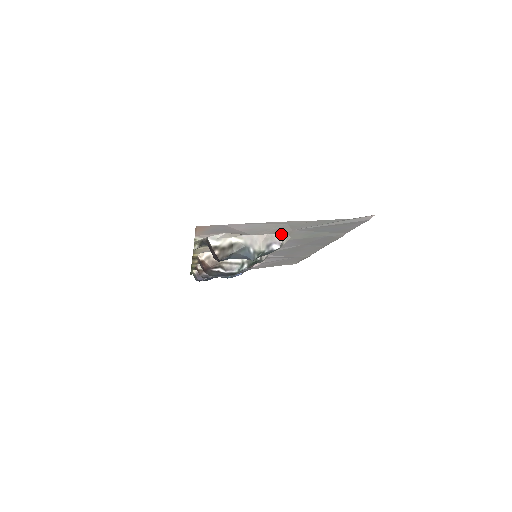
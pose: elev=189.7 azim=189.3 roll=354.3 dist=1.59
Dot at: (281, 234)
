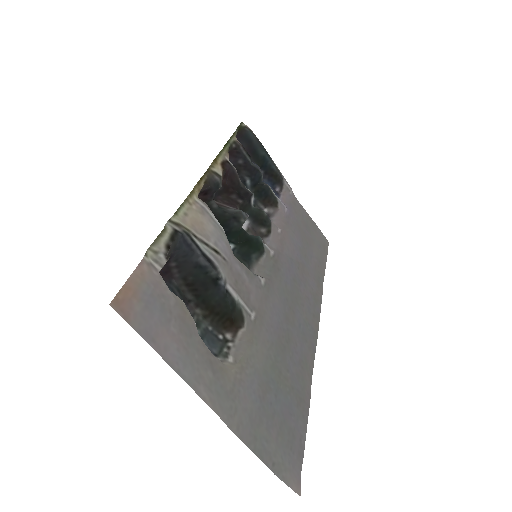
Dot at: (227, 366)
